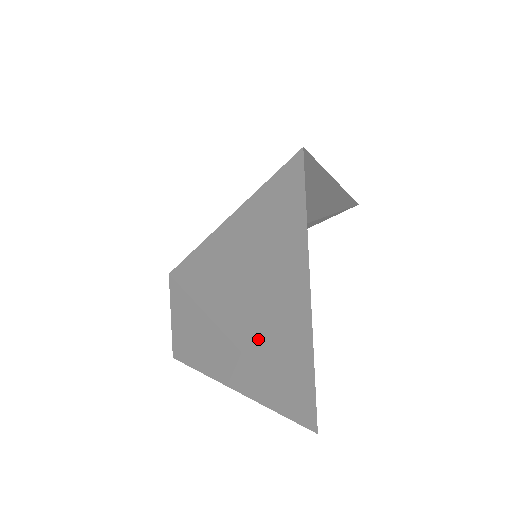
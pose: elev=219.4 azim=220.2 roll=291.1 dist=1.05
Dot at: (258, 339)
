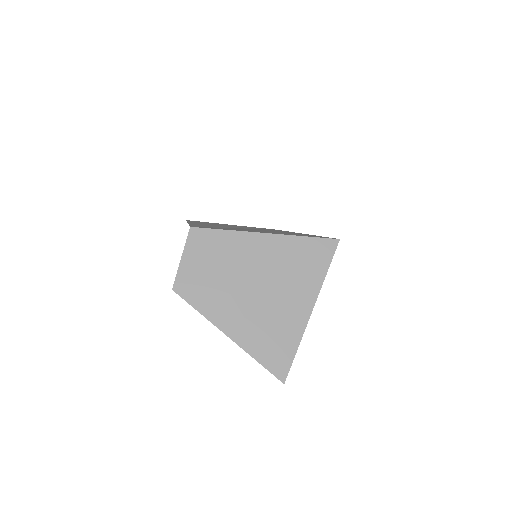
Dot at: (263, 320)
